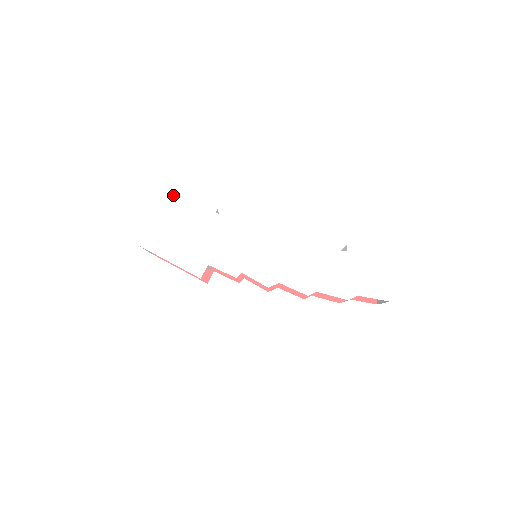
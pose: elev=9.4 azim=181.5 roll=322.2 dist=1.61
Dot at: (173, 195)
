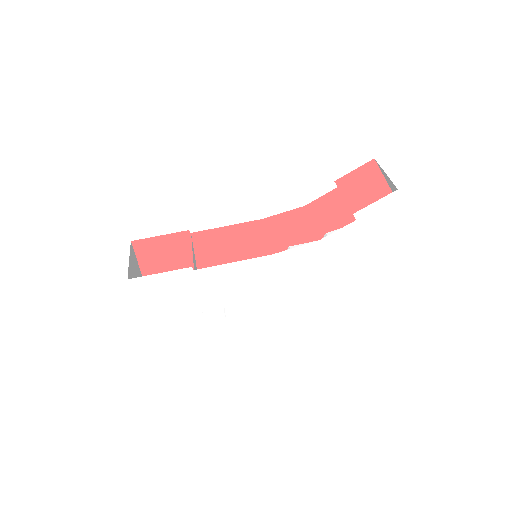
Dot at: (135, 283)
